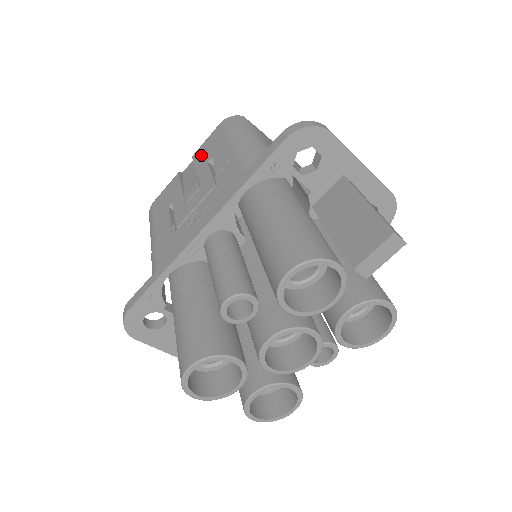
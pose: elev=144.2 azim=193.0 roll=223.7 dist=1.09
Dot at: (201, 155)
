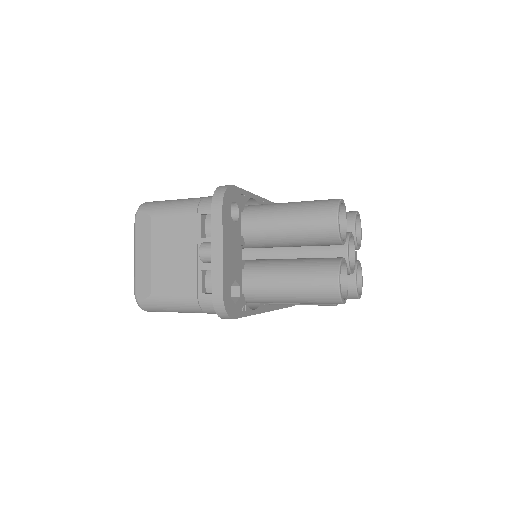
Dot at: occluded
